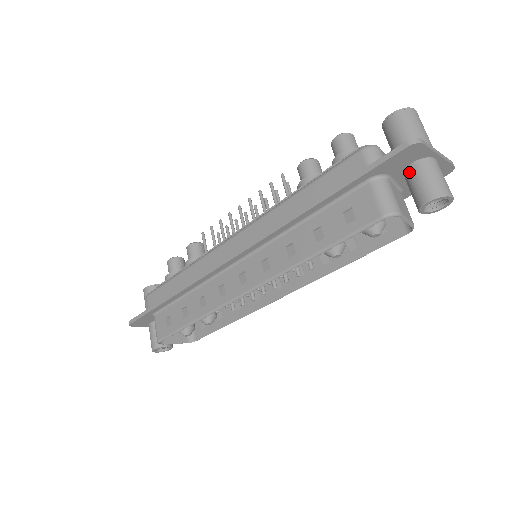
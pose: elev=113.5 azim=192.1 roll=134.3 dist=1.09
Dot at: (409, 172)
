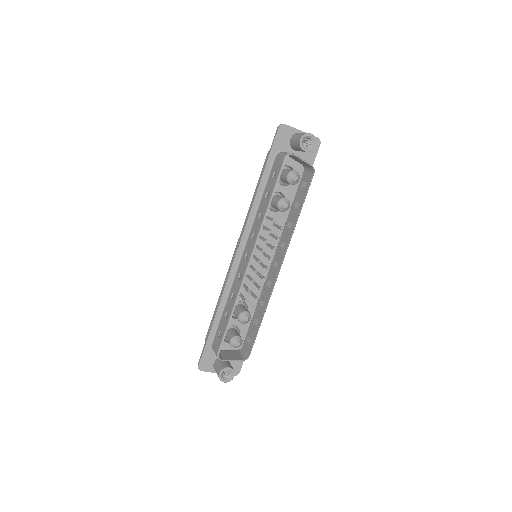
Dot at: (291, 142)
